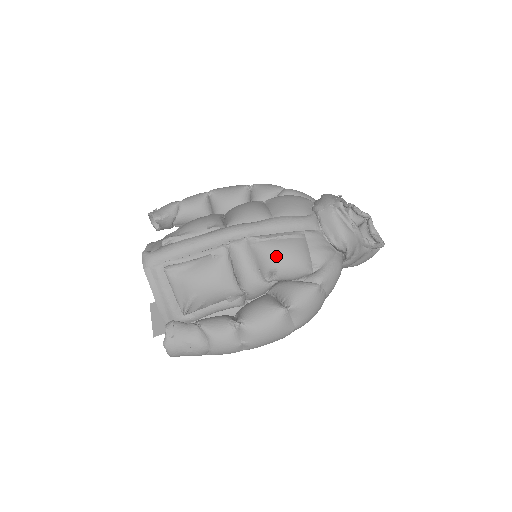
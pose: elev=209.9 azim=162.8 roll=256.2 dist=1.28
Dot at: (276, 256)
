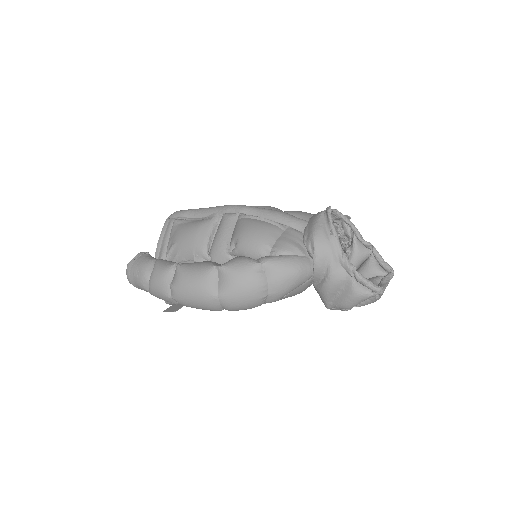
Dot at: (244, 228)
